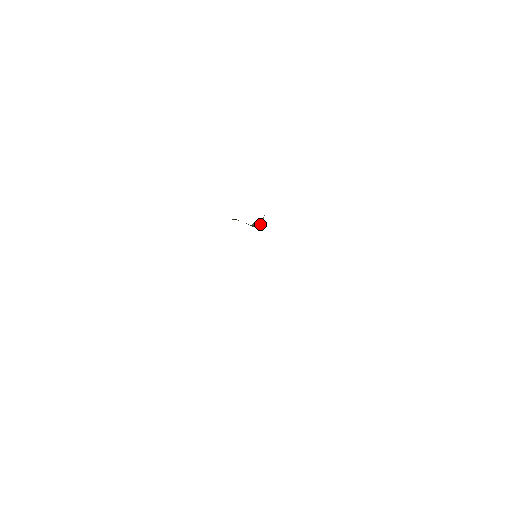
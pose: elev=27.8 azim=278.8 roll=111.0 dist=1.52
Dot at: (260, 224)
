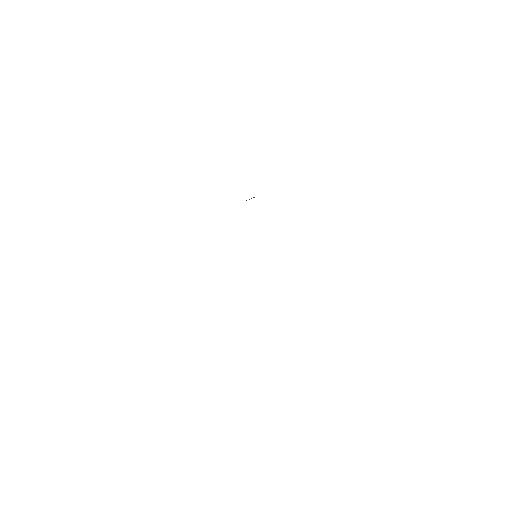
Dot at: occluded
